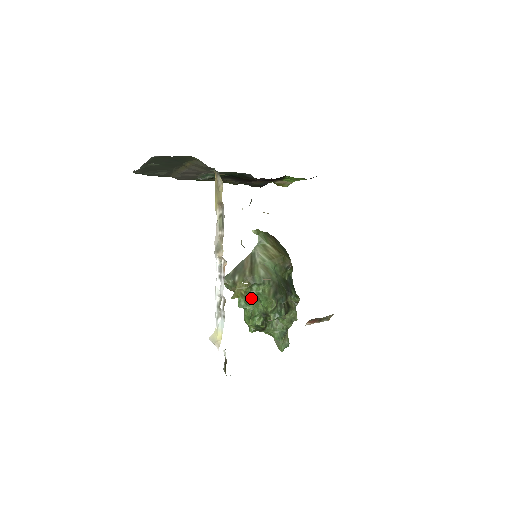
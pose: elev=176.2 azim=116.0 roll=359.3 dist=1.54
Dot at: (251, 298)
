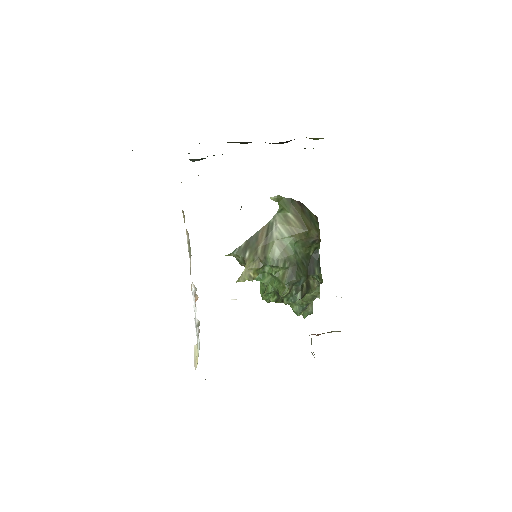
Dot at: occluded
